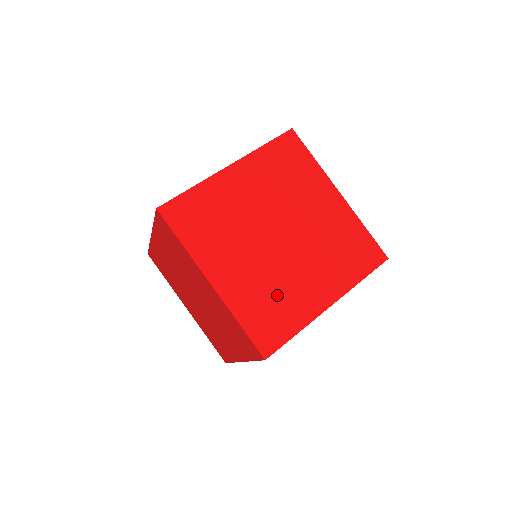
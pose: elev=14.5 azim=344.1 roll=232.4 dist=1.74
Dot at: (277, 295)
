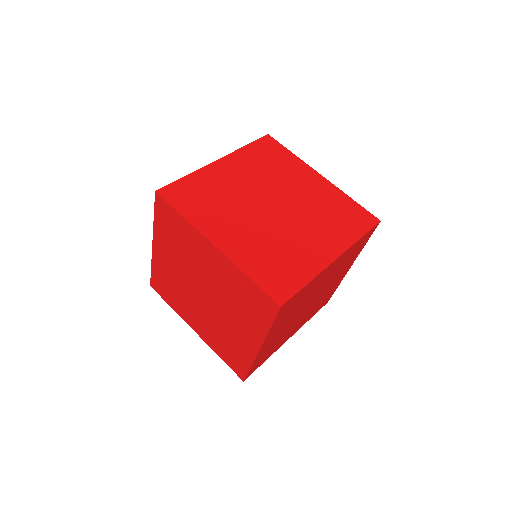
Dot at: (281, 252)
